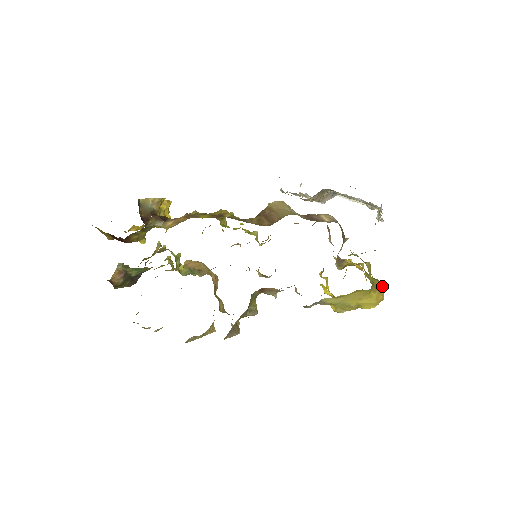
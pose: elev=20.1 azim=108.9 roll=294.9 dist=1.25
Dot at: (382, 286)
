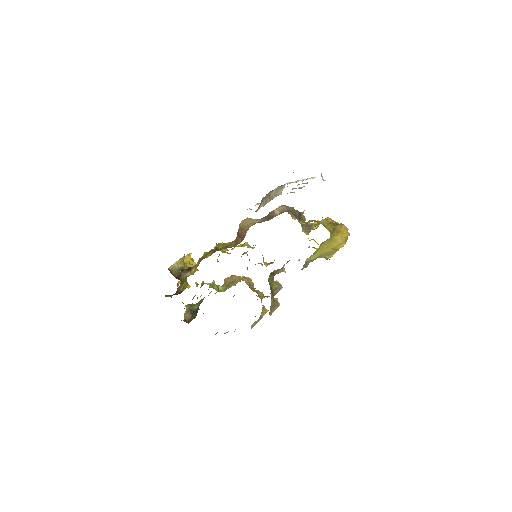
Dot at: (343, 227)
